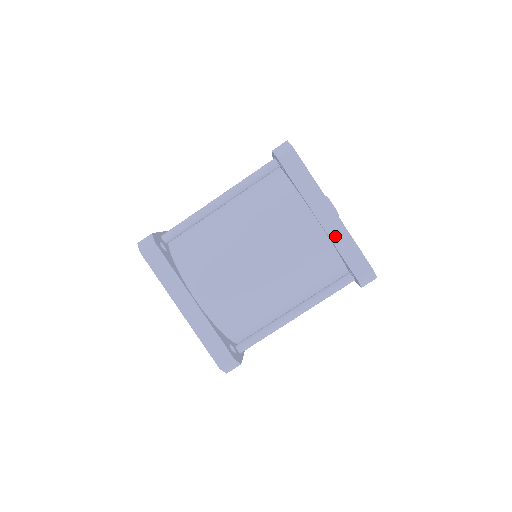
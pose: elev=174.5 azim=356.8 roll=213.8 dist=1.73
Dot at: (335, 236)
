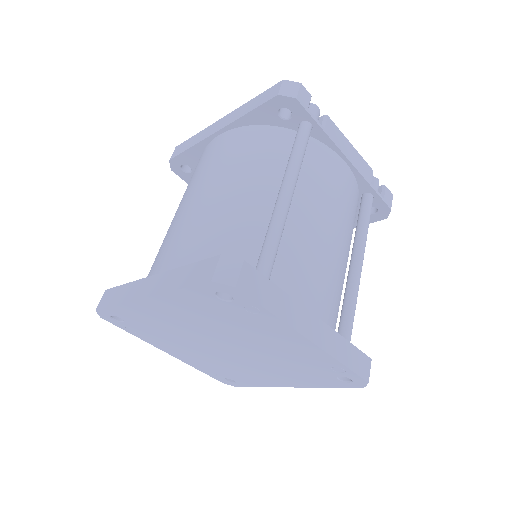
Dot at: (236, 117)
